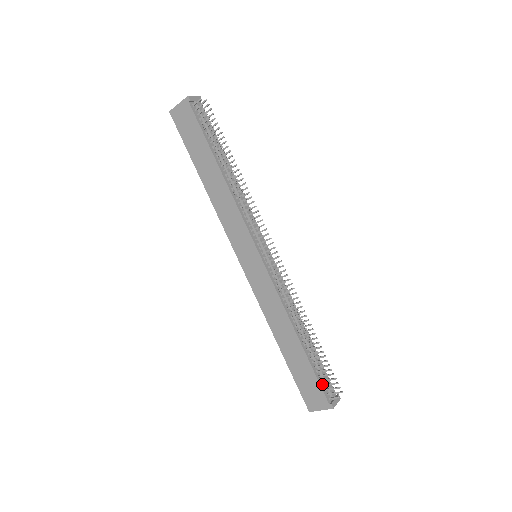
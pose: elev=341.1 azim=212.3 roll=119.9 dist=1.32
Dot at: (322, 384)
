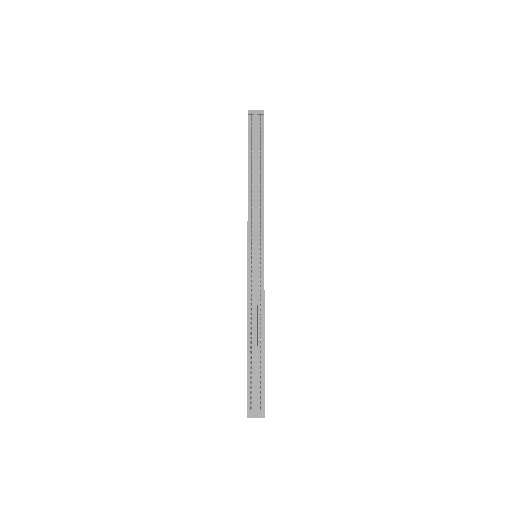
Dot at: (251, 391)
